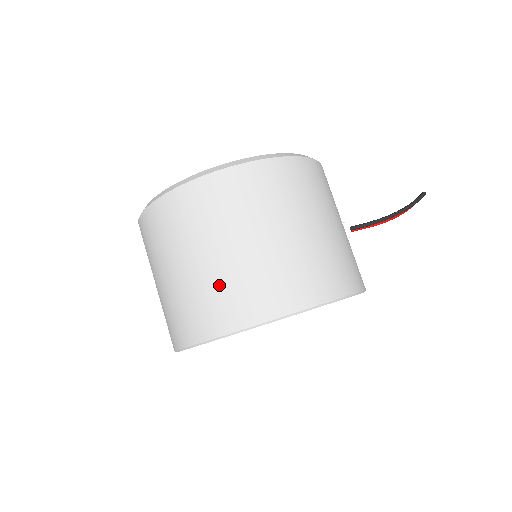
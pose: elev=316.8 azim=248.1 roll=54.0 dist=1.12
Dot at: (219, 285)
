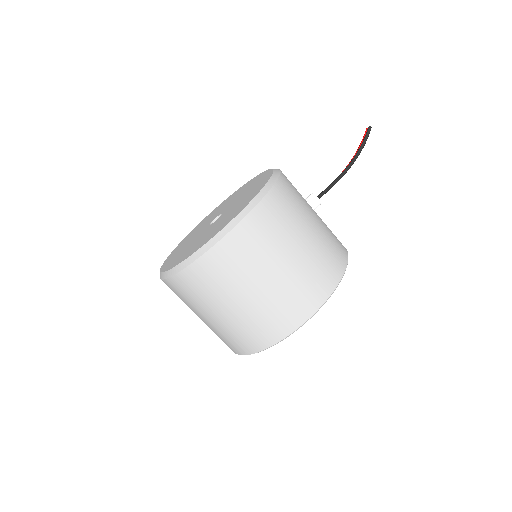
Dot at: (248, 322)
